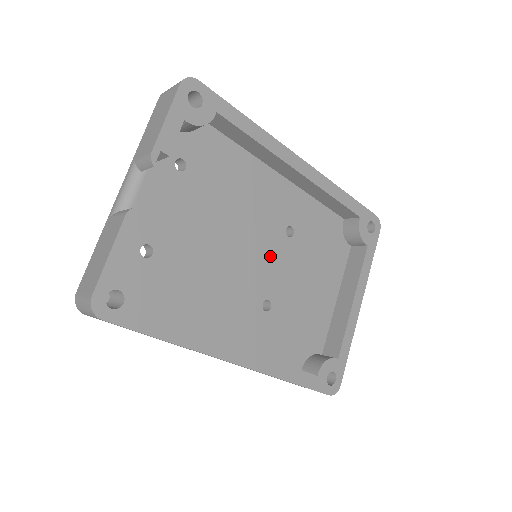
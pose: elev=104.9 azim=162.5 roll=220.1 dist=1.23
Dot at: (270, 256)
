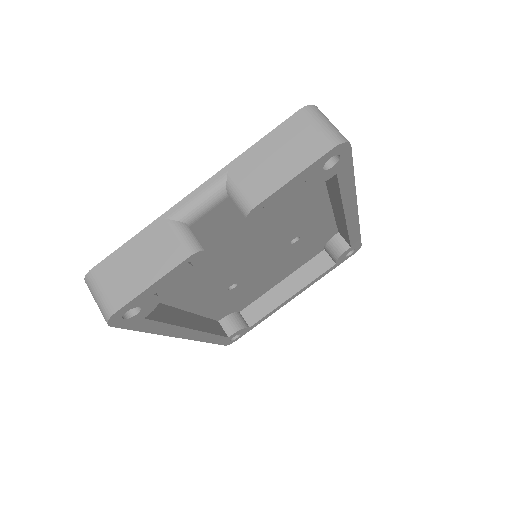
Dot at: (266, 256)
